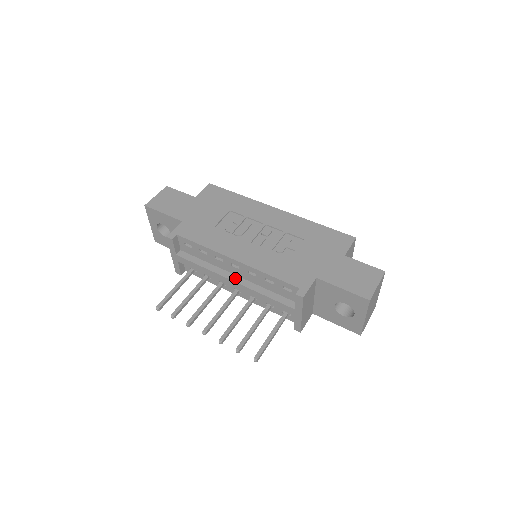
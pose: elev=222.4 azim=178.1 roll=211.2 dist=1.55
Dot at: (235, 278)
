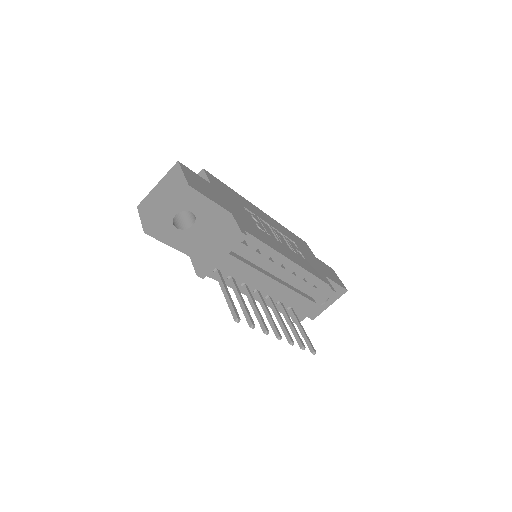
Dot at: (277, 279)
